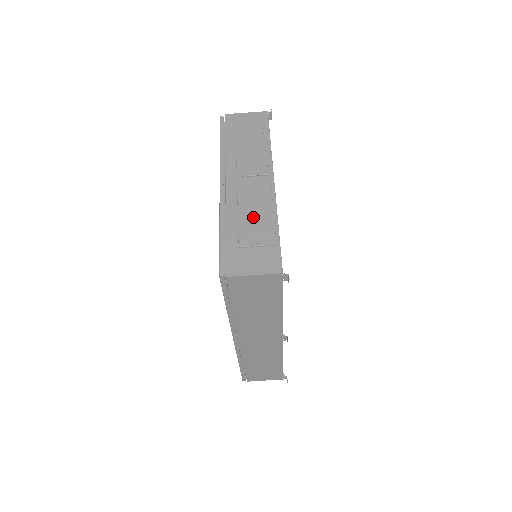
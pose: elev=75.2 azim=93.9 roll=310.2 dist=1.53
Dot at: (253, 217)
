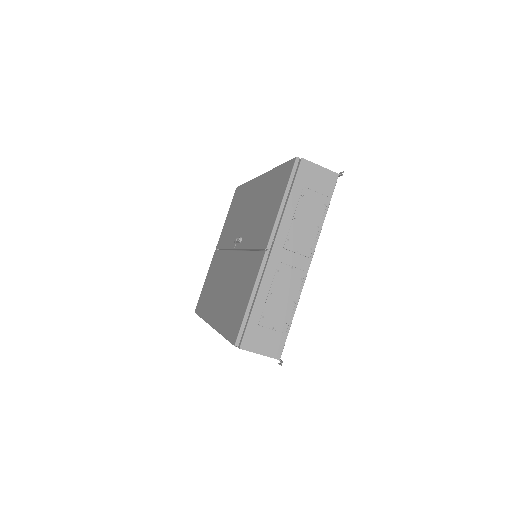
Dot at: (280, 300)
